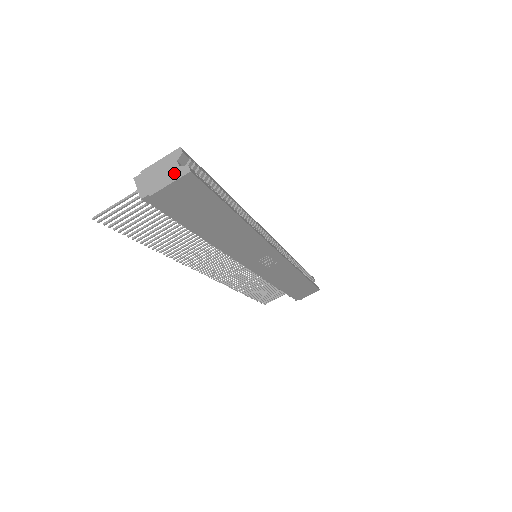
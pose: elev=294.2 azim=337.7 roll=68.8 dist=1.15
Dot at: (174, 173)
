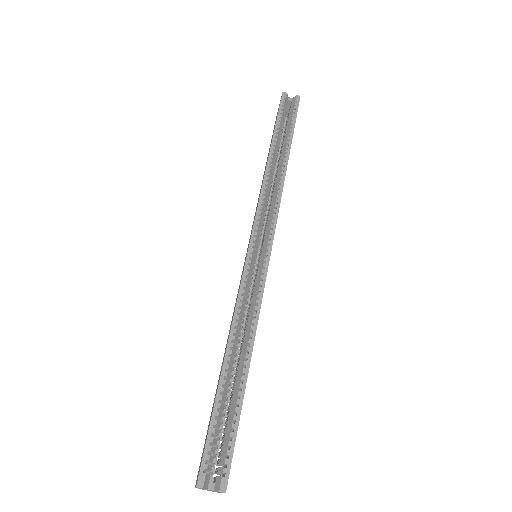
Dot at: occluded
